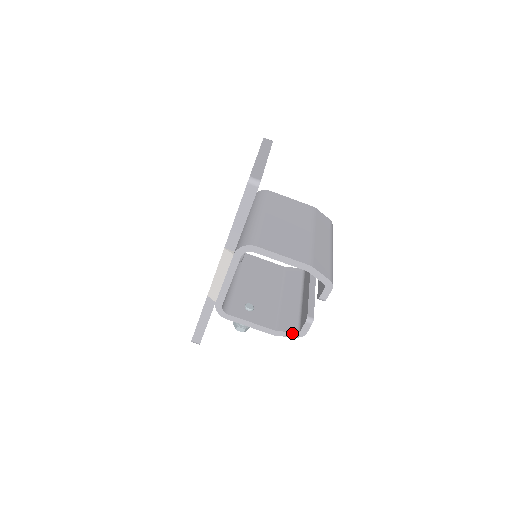
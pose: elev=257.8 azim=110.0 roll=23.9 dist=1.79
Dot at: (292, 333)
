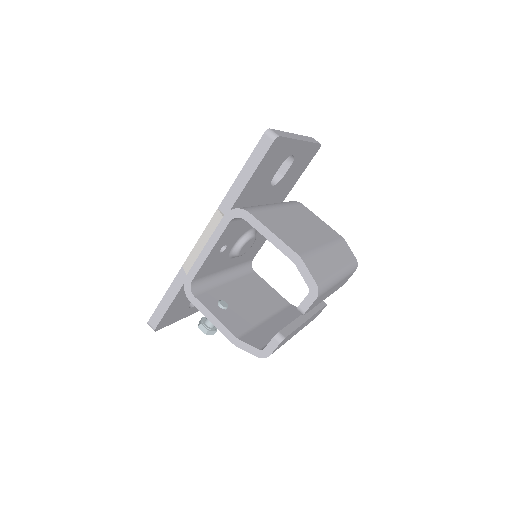
Dot at: (254, 348)
